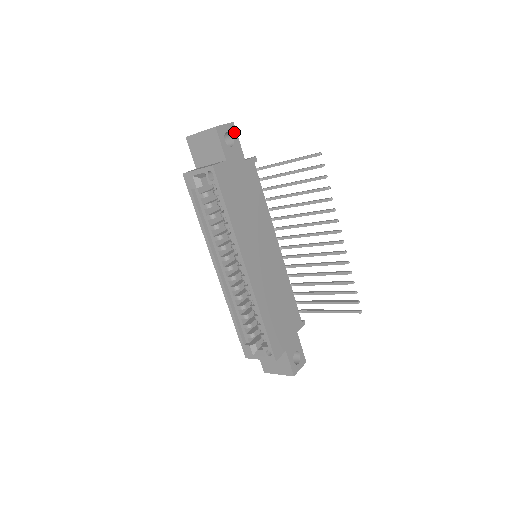
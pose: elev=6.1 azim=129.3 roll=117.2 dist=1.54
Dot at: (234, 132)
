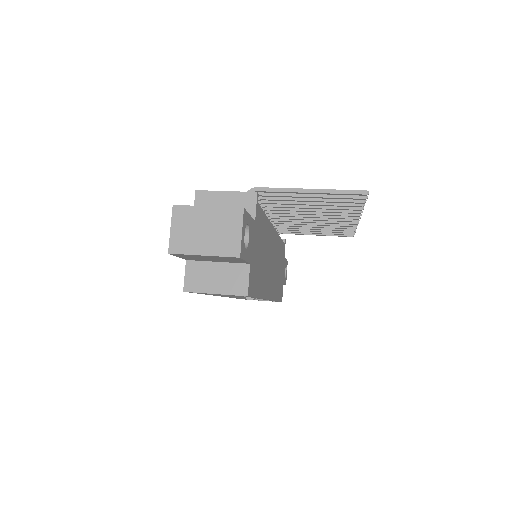
Dot at: (246, 217)
